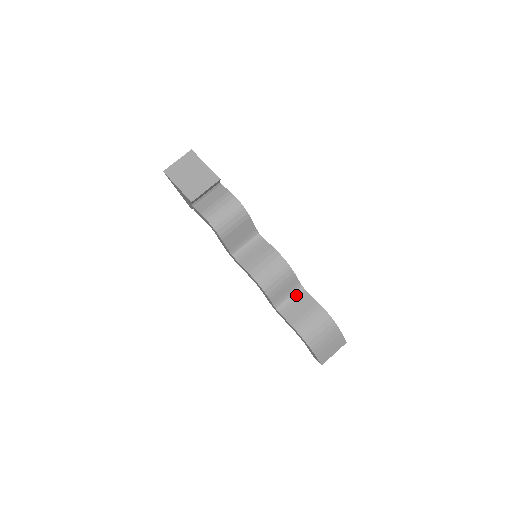
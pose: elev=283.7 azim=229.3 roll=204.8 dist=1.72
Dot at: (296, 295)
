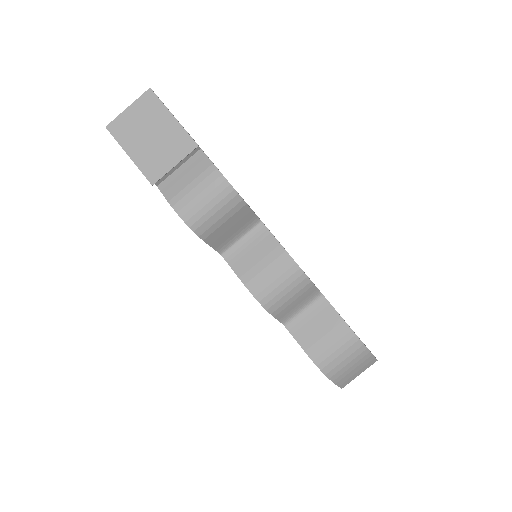
Dot at: (313, 306)
